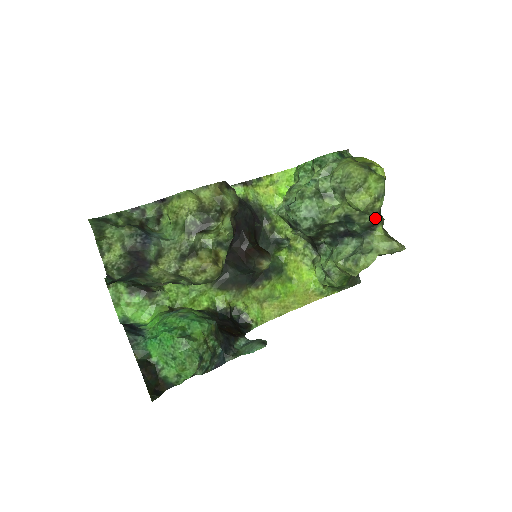
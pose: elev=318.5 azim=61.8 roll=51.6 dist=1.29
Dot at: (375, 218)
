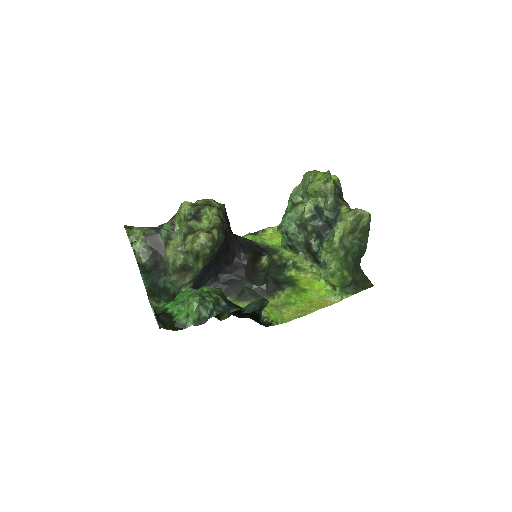
Dot at: (334, 197)
